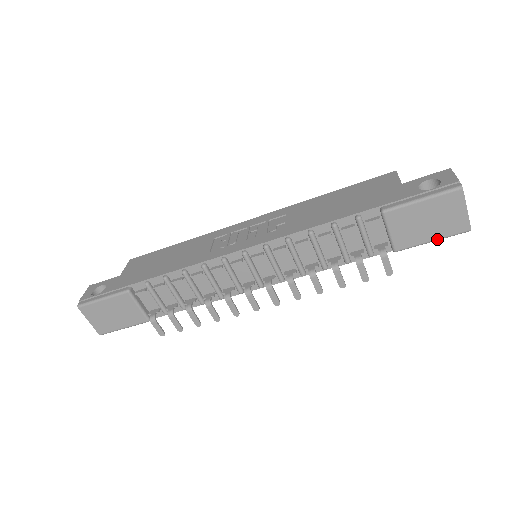
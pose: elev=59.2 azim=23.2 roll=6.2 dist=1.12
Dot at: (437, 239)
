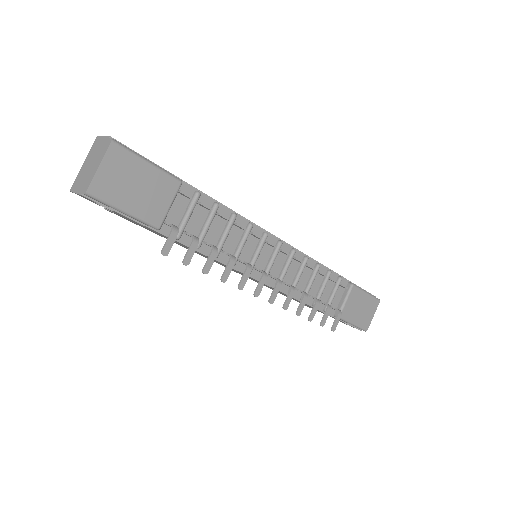
Dot at: (356, 324)
